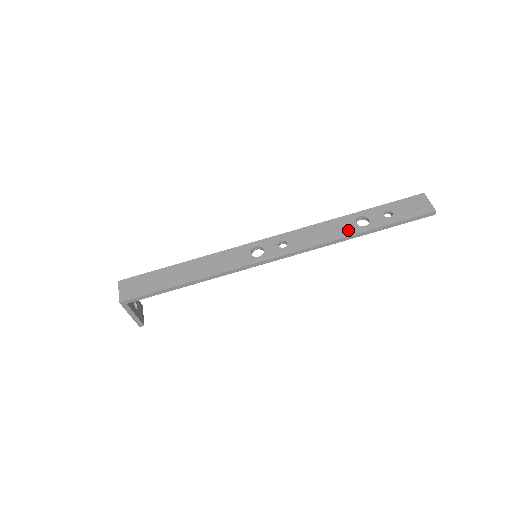
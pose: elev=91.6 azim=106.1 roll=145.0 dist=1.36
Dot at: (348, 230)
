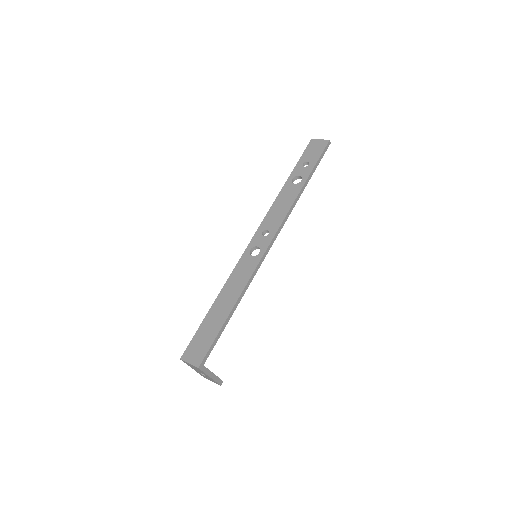
Dot at: (294, 191)
